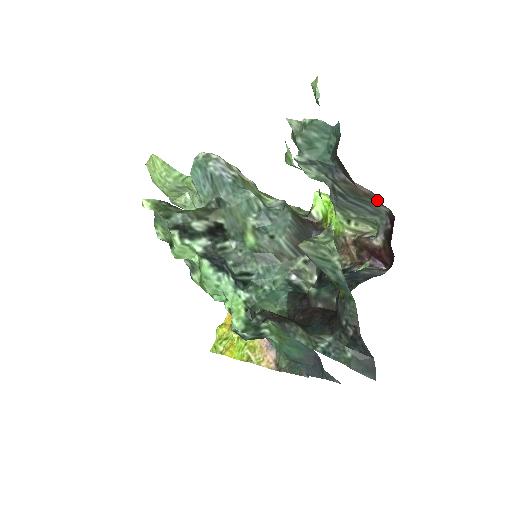
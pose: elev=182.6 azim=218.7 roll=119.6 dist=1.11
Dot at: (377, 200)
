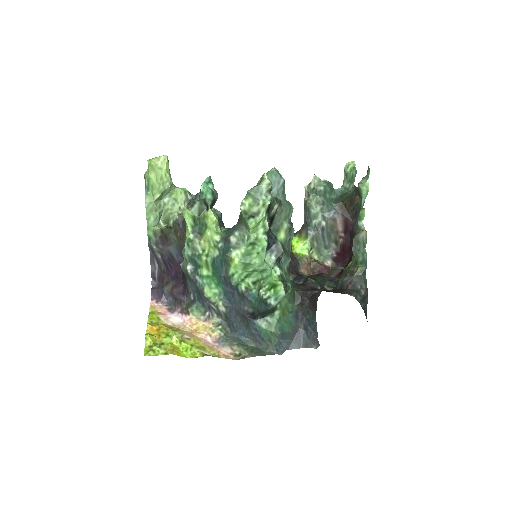
Dot at: (336, 238)
